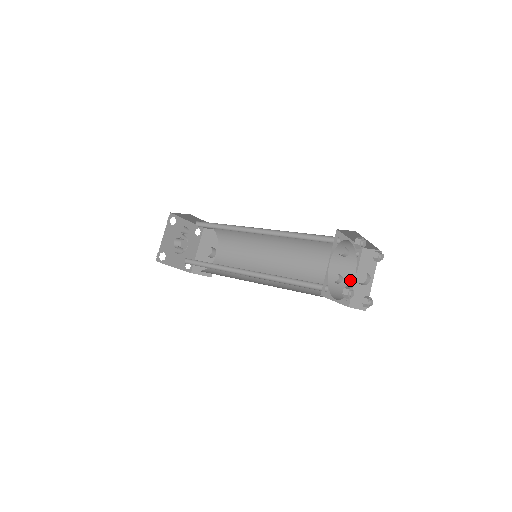
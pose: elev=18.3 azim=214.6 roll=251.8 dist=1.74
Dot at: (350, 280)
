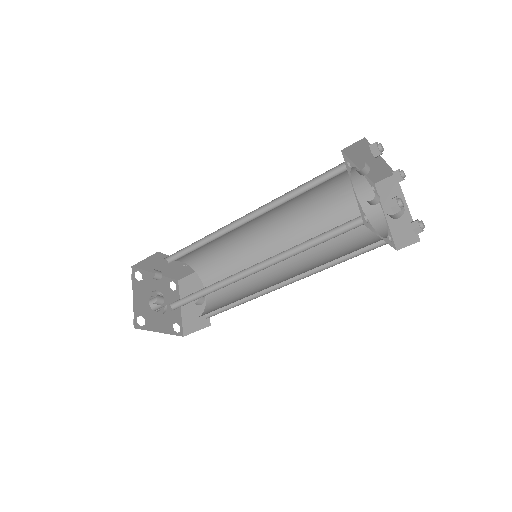
Dot at: (381, 221)
